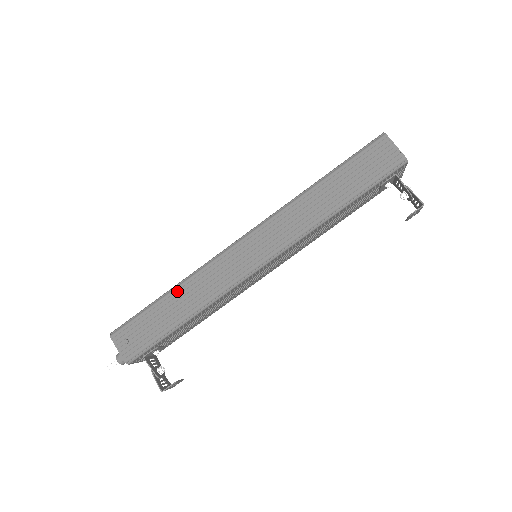
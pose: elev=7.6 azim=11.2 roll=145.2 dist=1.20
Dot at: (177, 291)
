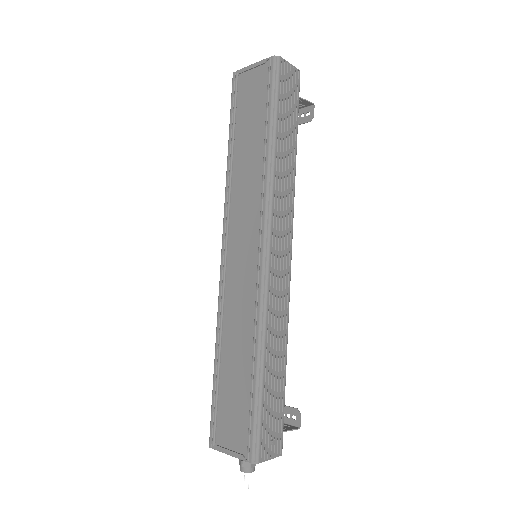
Dot at: (267, 355)
